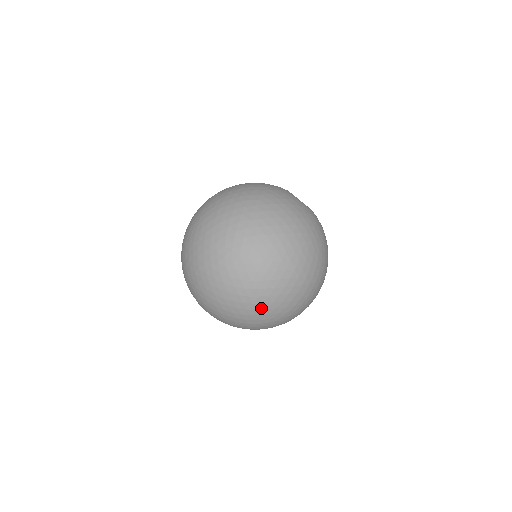
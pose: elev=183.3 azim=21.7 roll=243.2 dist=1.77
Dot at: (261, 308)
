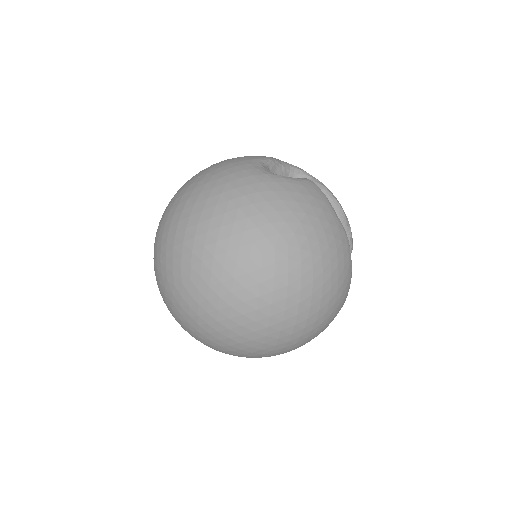
Dot at: (233, 343)
